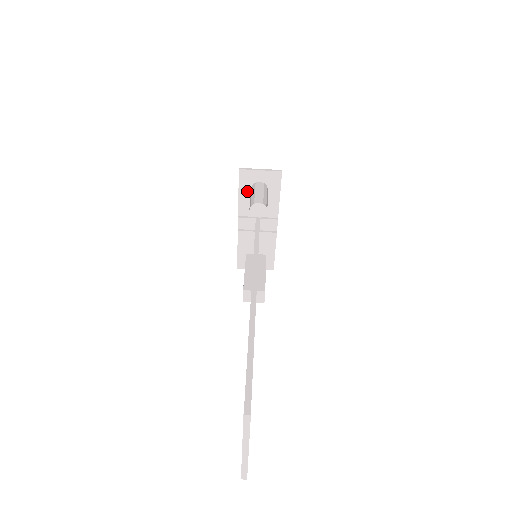
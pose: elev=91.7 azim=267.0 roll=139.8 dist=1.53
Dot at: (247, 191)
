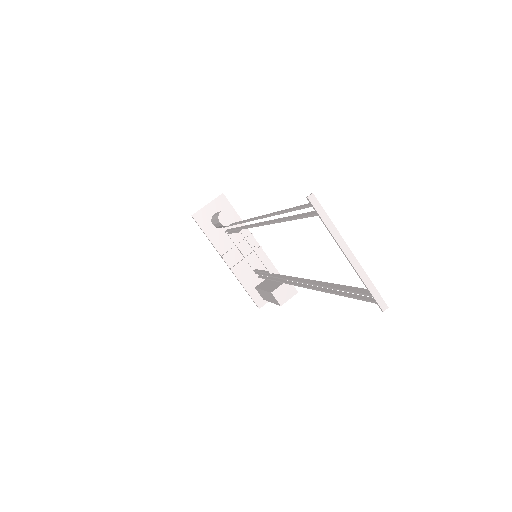
Dot at: (211, 229)
